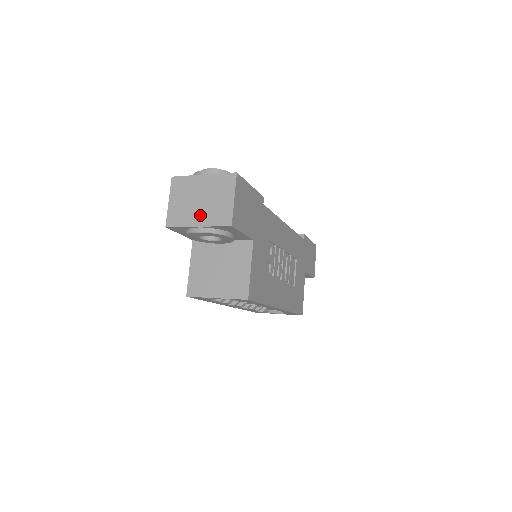
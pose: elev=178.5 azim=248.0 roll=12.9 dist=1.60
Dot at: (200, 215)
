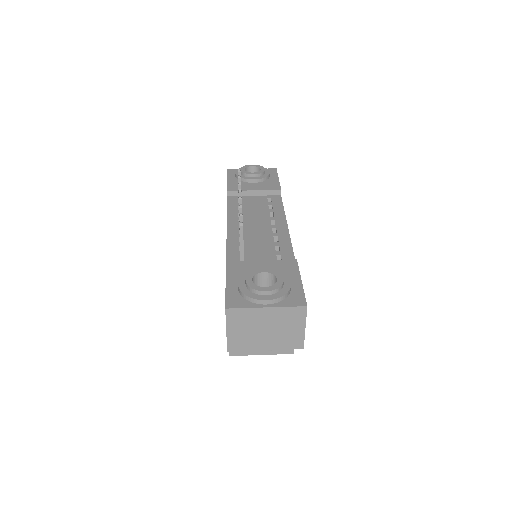
Dot at: (267, 342)
